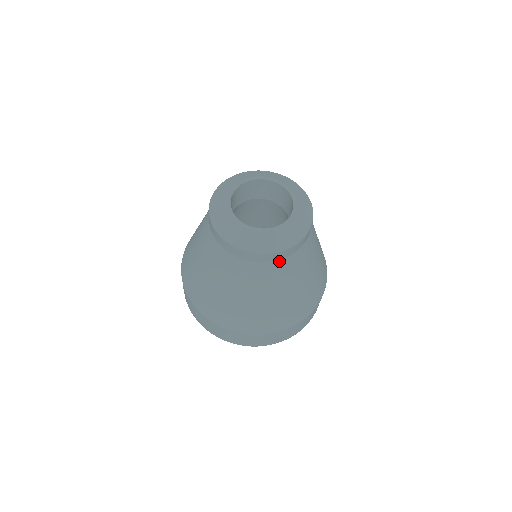
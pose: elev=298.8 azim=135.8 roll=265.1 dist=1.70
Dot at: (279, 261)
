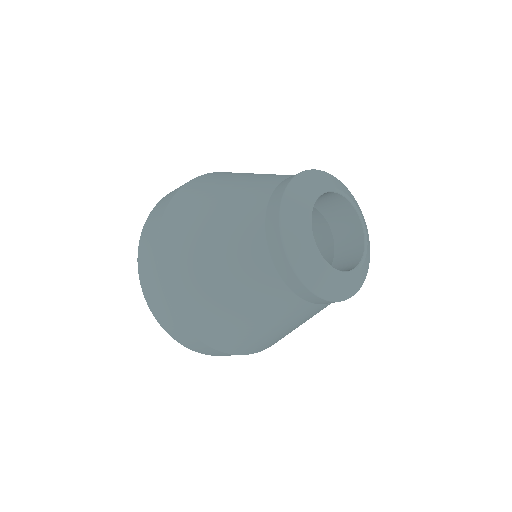
Dot at: (328, 303)
